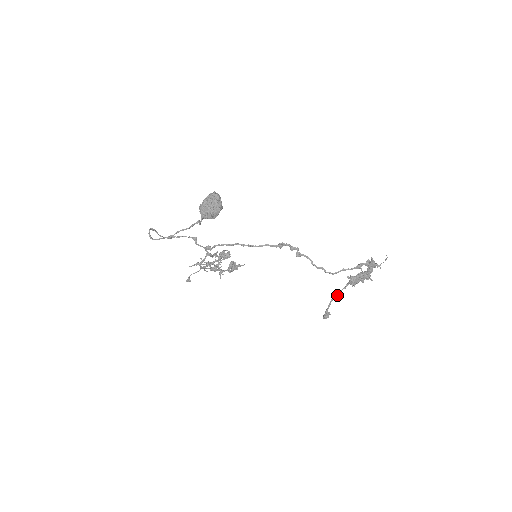
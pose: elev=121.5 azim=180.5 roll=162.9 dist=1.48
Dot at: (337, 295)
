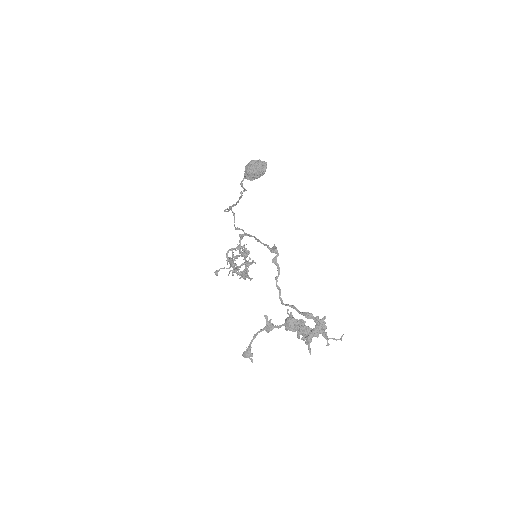
Dot at: (266, 325)
